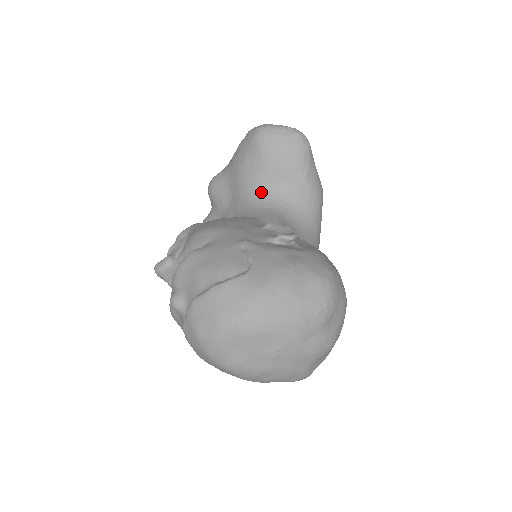
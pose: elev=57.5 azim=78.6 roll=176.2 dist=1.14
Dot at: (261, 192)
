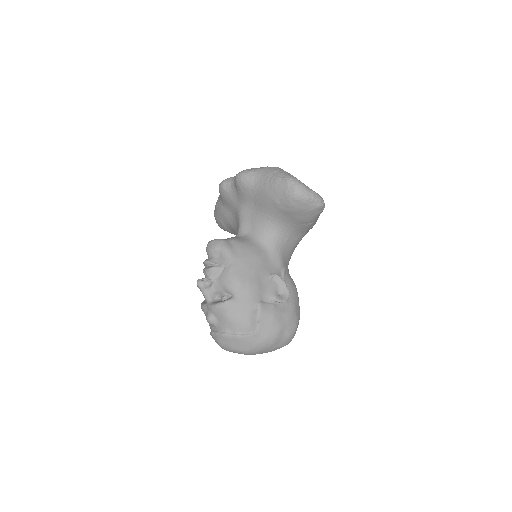
Dot at: (277, 224)
